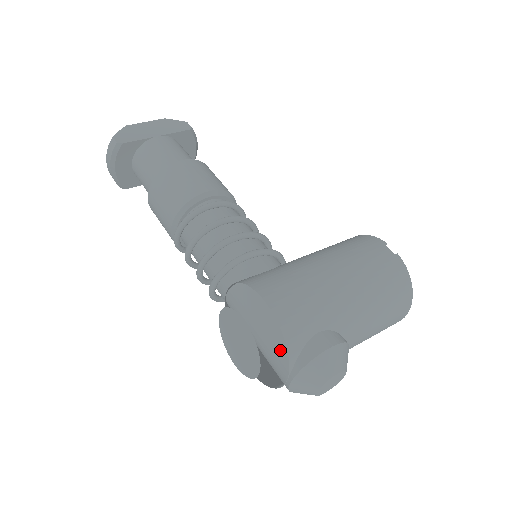
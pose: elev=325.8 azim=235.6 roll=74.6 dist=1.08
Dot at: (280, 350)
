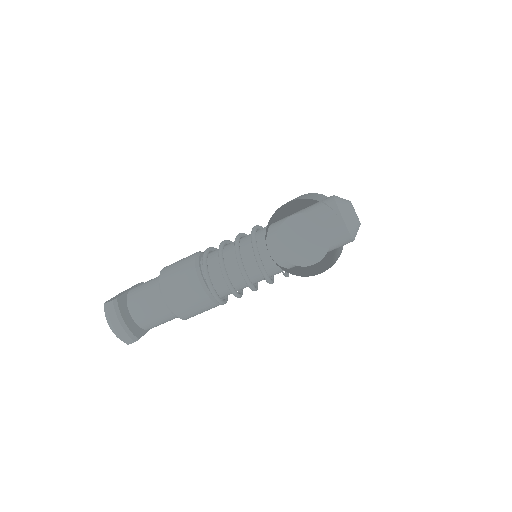
Dot at: (320, 217)
